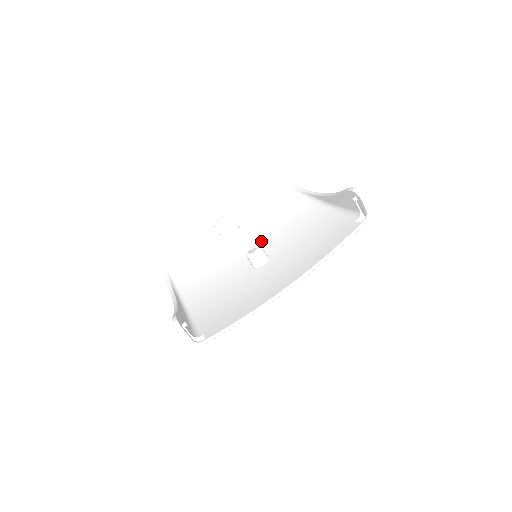
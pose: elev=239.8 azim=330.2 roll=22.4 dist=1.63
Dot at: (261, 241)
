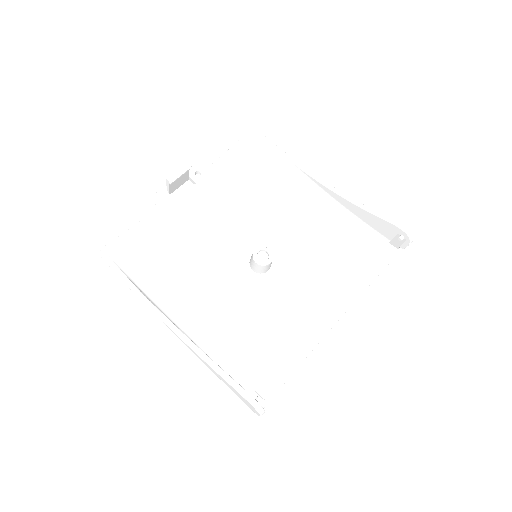
Dot at: (243, 222)
